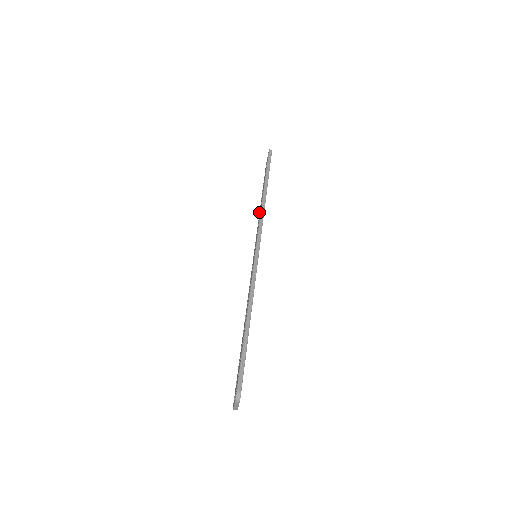
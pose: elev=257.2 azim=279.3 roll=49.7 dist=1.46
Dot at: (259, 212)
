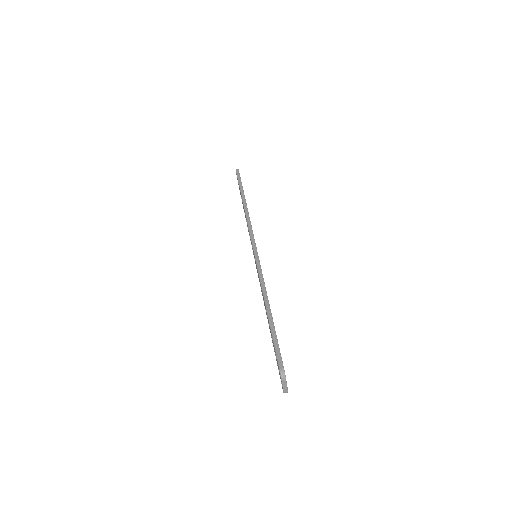
Dot at: occluded
